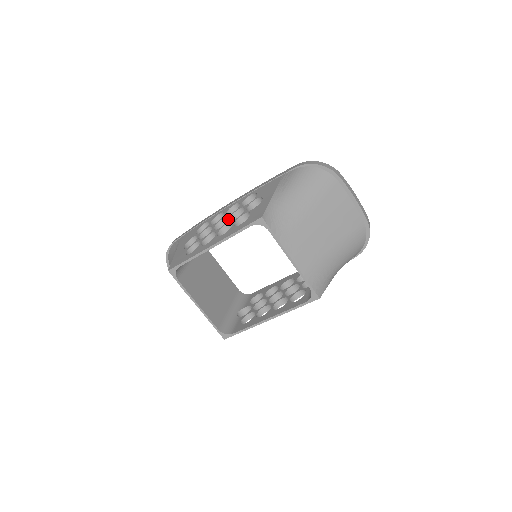
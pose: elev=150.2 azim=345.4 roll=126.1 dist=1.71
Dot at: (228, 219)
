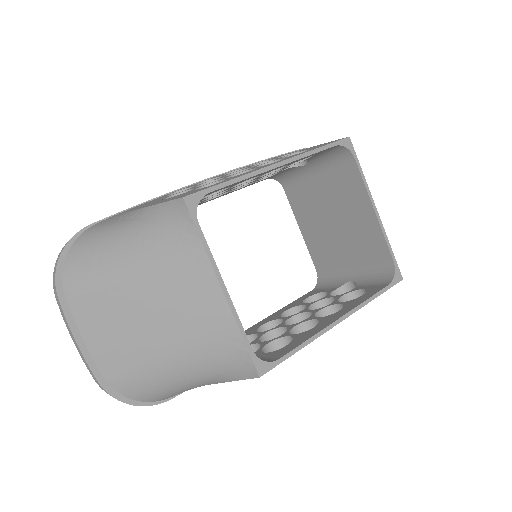
Dot at: occluded
